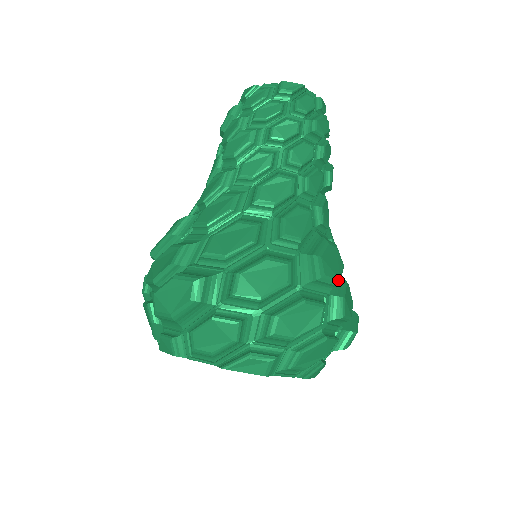
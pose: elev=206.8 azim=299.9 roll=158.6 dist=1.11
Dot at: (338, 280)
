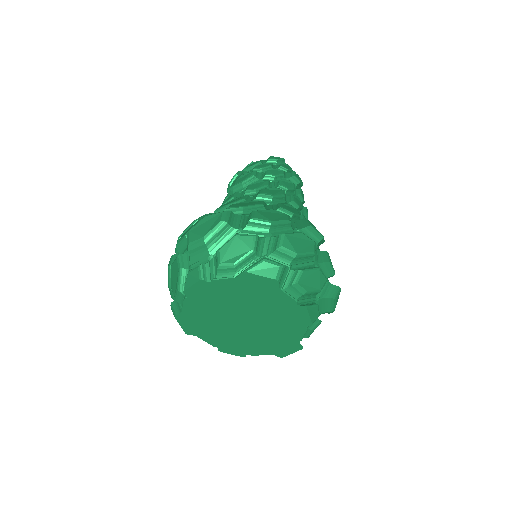
Dot at: (322, 235)
